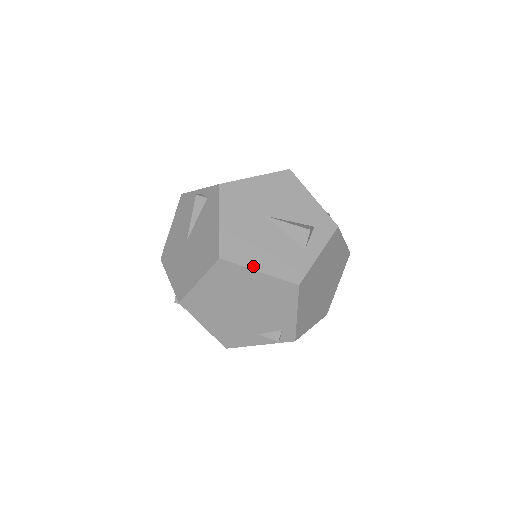
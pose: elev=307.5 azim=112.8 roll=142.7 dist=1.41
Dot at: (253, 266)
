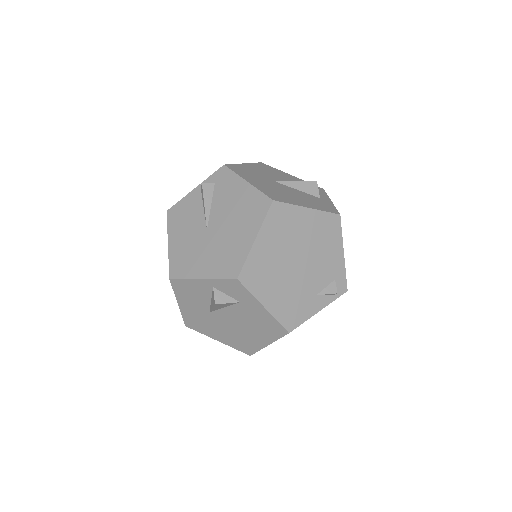
Dot at: (300, 205)
